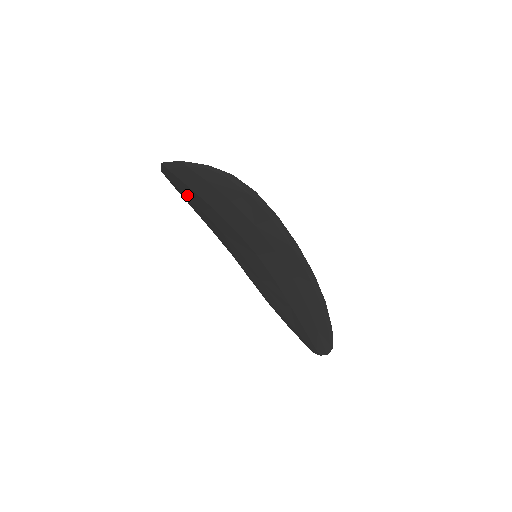
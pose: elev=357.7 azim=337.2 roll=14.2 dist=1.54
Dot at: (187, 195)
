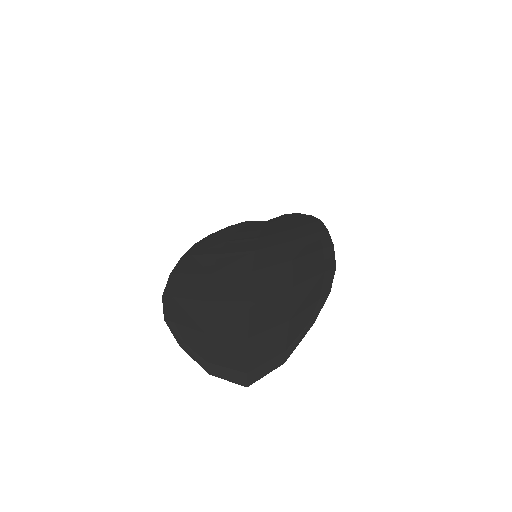
Dot at: (213, 330)
